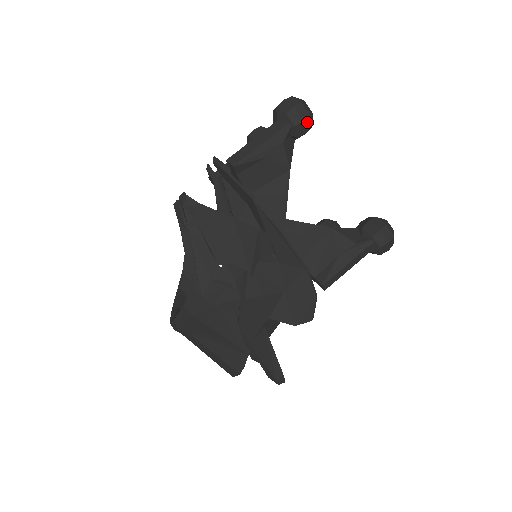
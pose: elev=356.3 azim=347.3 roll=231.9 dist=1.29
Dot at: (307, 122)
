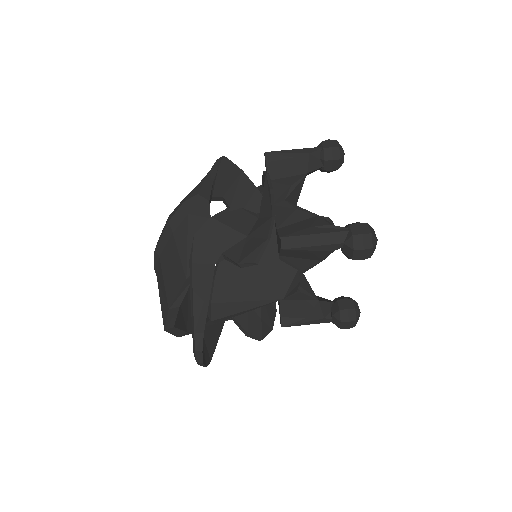
Dot at: (335, 151)
